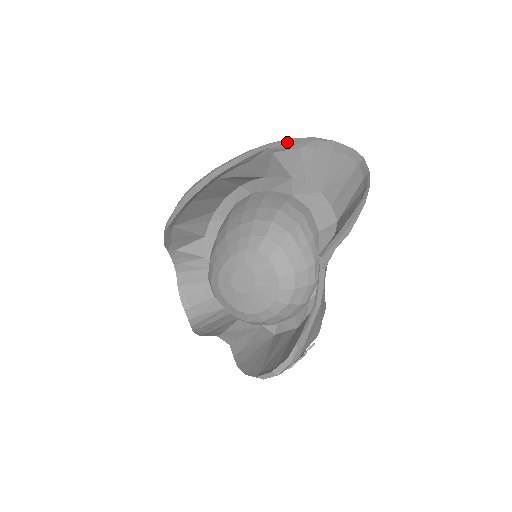
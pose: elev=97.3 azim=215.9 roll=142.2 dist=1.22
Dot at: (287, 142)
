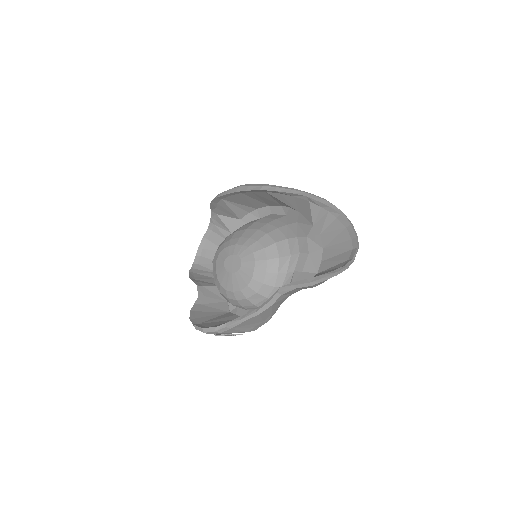
Dot at: (323, 202)
